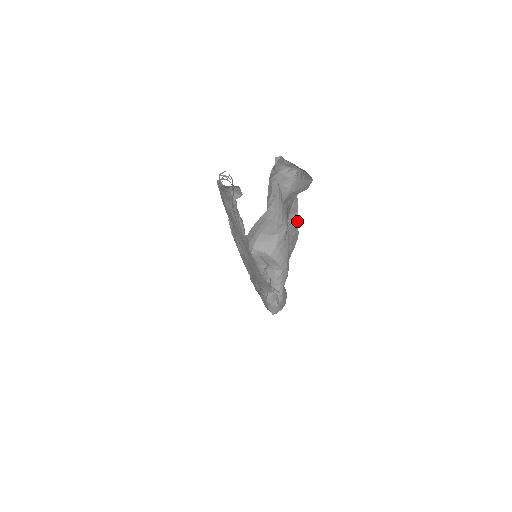
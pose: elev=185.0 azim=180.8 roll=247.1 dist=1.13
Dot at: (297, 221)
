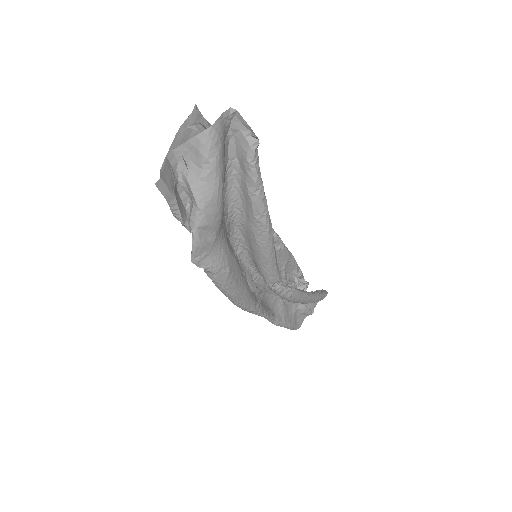
Dot at: (261, 204)
